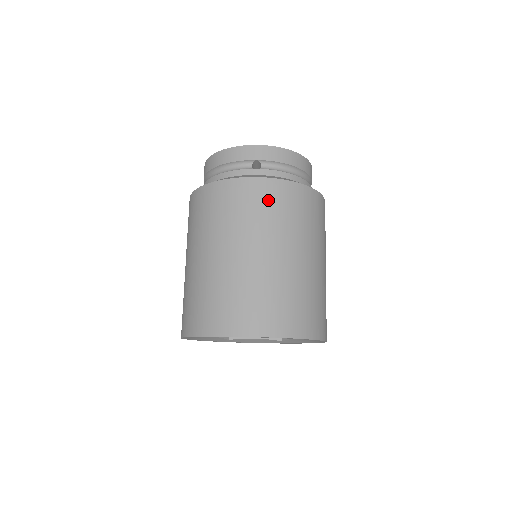
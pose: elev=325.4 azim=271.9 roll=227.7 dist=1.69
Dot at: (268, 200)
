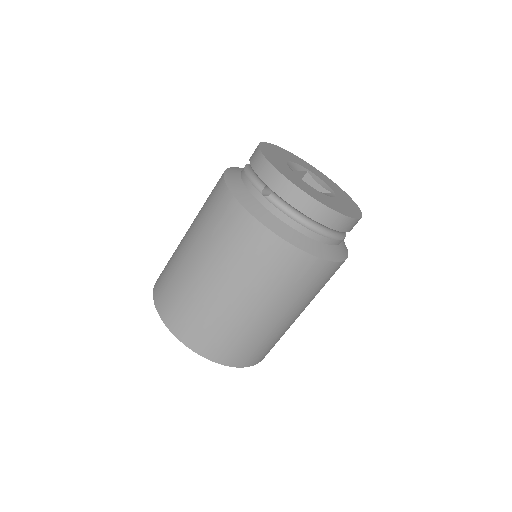
Dot at: (239, 236)
